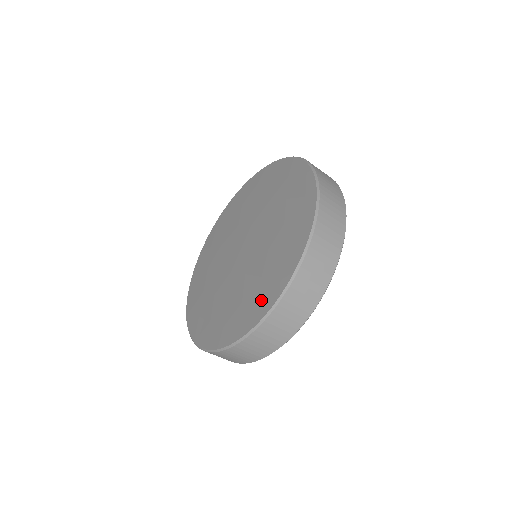
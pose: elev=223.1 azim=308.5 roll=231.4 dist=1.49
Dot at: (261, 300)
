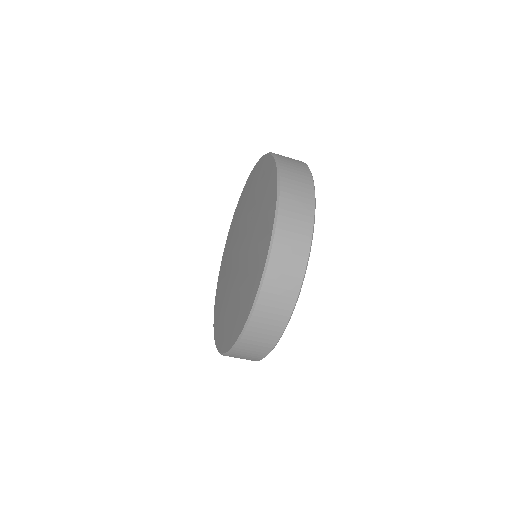
Dot at: (226, 335)
